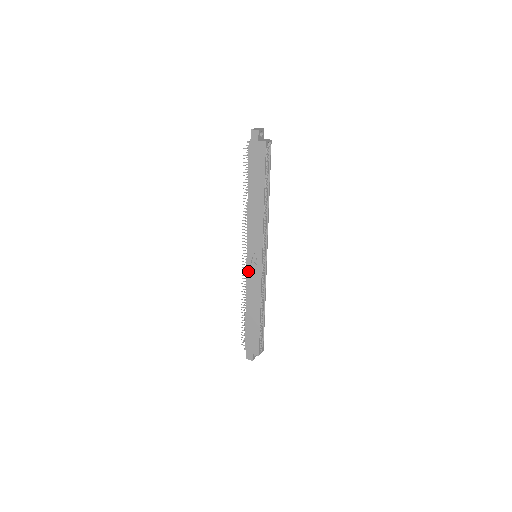
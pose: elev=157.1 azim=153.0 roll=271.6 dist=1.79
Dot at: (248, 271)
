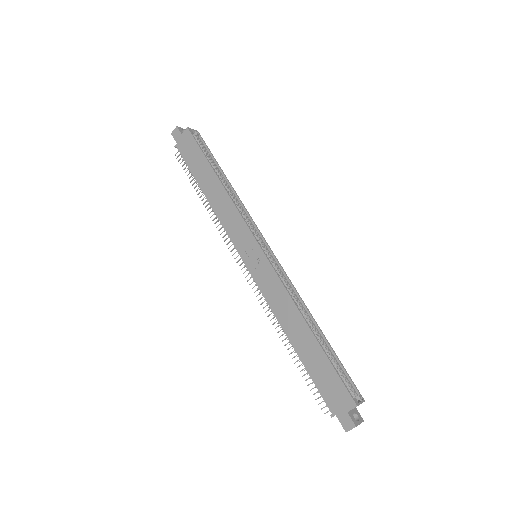
Dot at: (256, 280)
